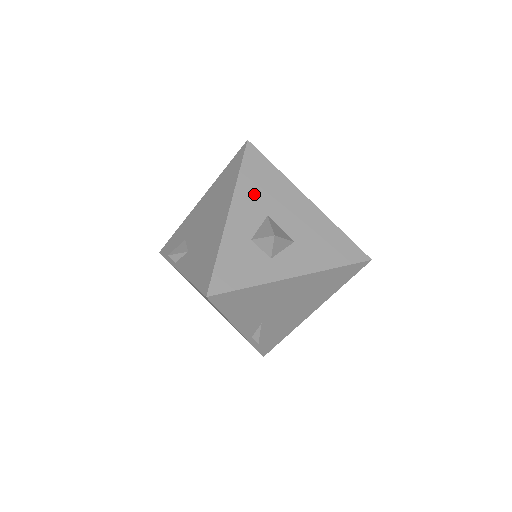
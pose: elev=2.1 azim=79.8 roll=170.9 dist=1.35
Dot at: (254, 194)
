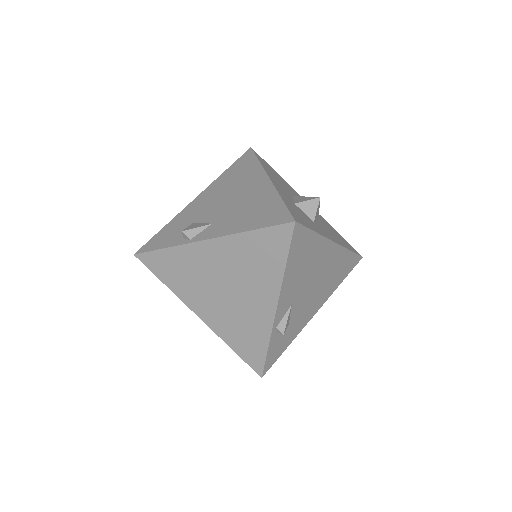
Dot at: (276, 179)
